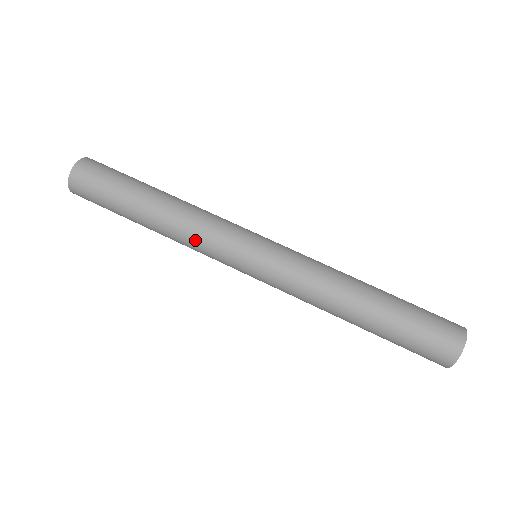
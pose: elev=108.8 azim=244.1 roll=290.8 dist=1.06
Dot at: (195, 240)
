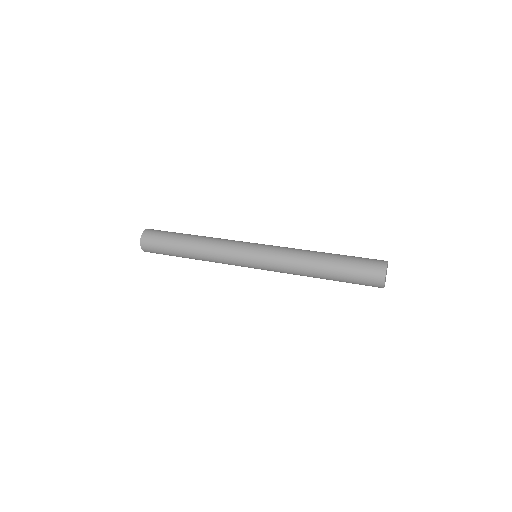
Dot at: (218, 257)
